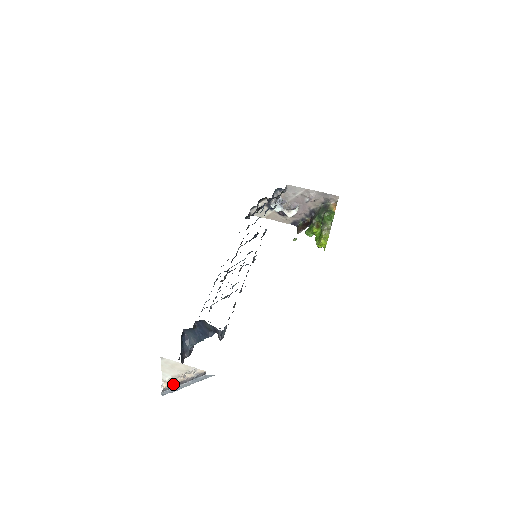
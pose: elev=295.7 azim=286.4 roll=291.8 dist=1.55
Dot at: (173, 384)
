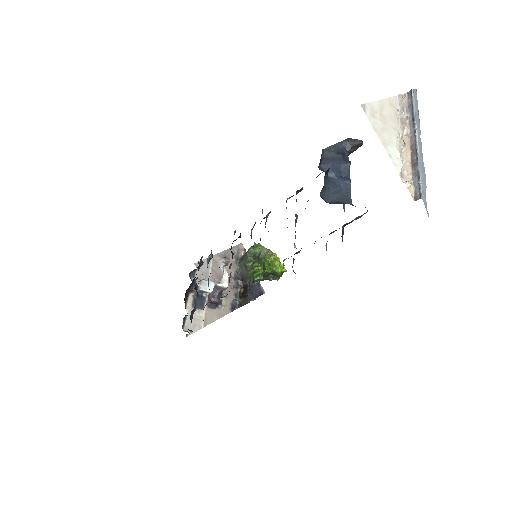
Dot at: (411, 169)
